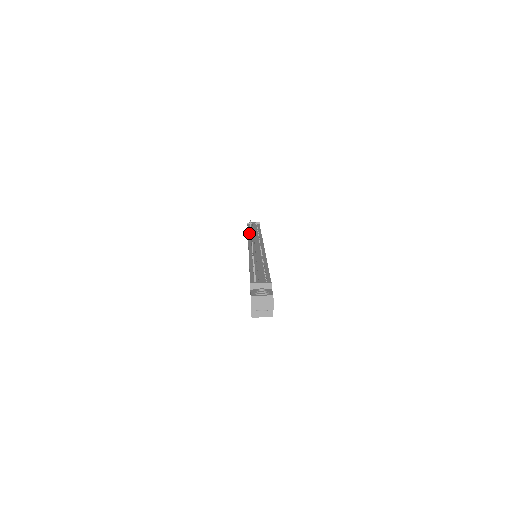
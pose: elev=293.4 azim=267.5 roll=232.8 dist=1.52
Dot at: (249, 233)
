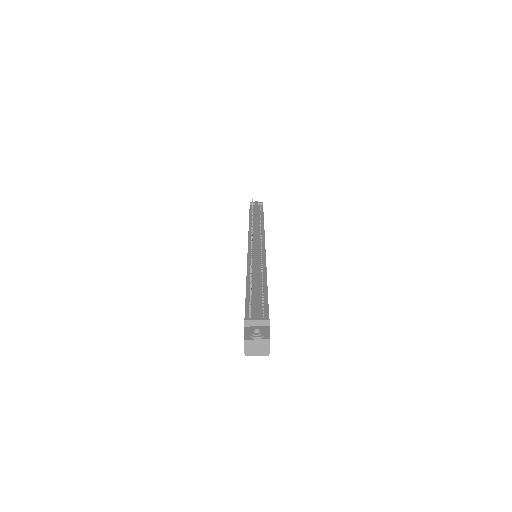
Dot at: (250, 221)
